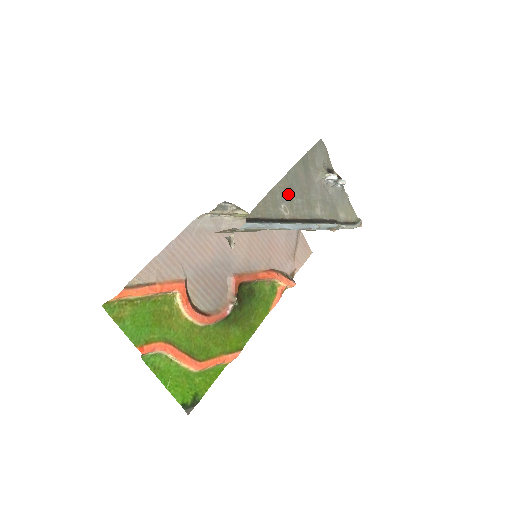
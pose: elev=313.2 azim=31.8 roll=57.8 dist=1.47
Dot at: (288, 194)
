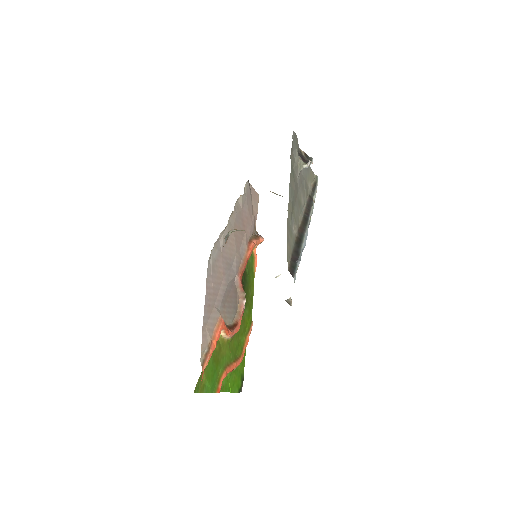
Dot at: (292, 212)
